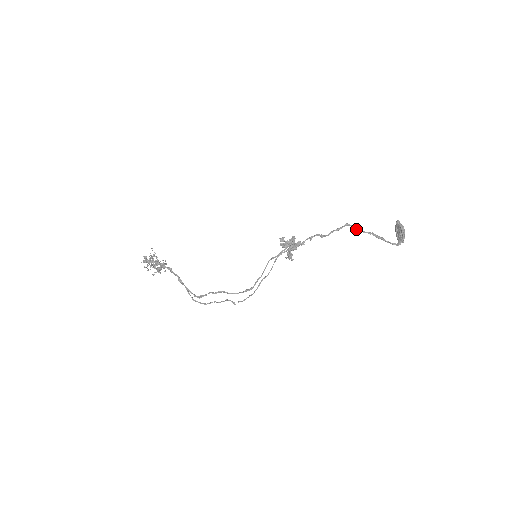
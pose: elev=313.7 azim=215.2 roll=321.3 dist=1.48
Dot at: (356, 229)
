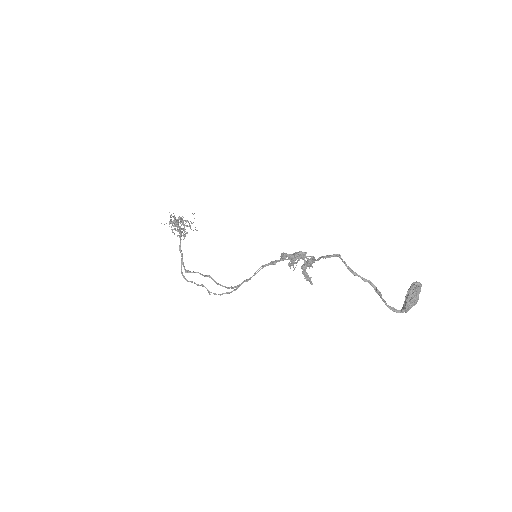
Dot at: (345, 265)
